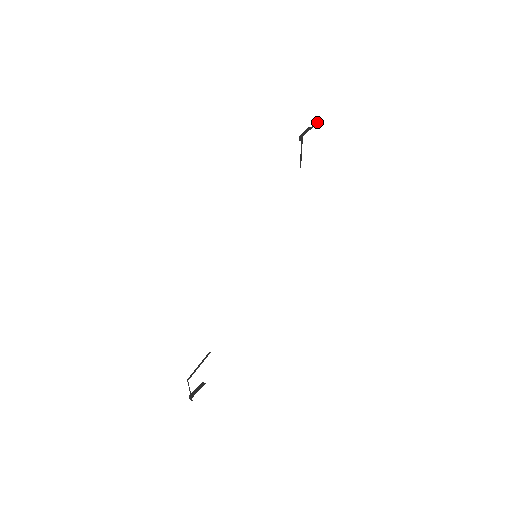
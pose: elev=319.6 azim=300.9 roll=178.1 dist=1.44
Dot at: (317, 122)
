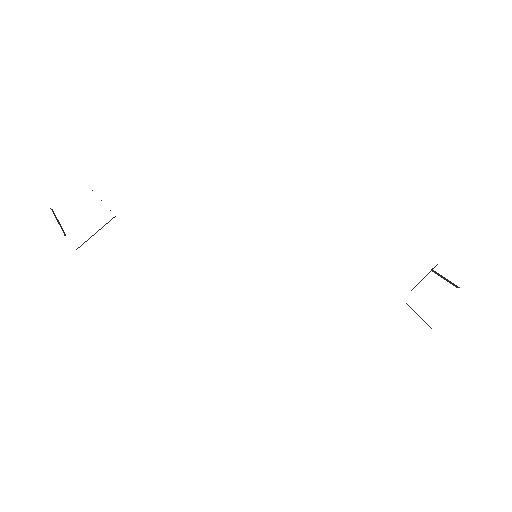
Dot at: occluded
